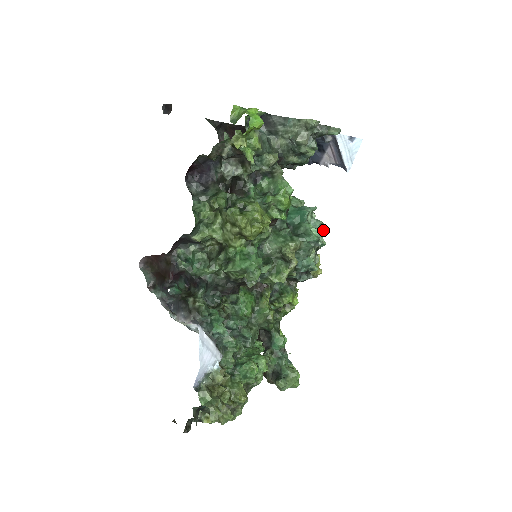
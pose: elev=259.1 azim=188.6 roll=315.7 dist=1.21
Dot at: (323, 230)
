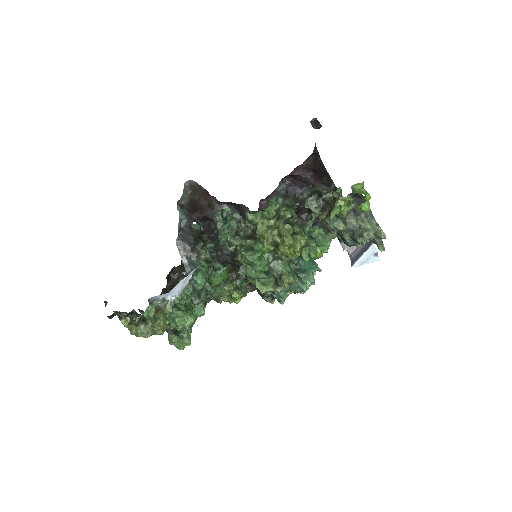
Dot at: occluded
